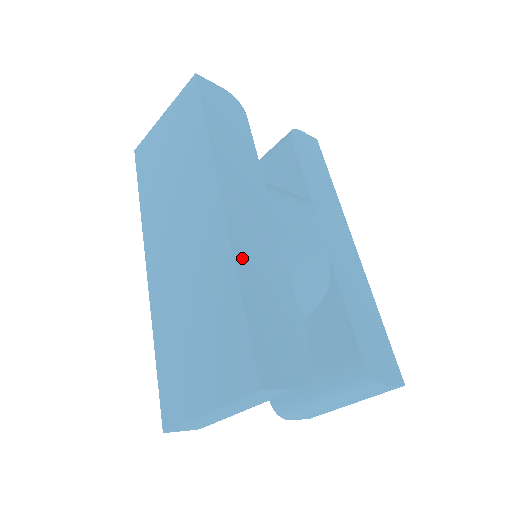
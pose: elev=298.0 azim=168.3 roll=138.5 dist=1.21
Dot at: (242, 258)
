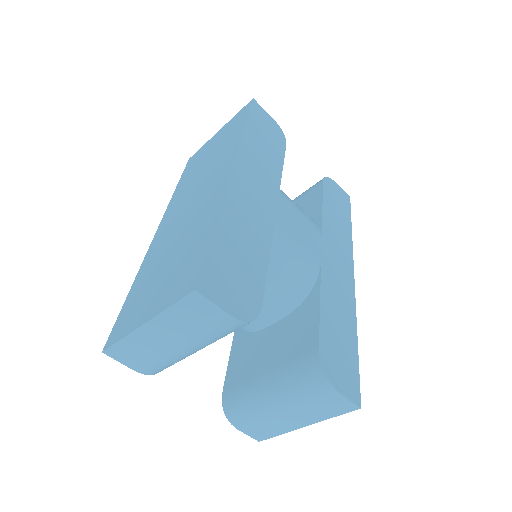
Dot at: (229, 208)
